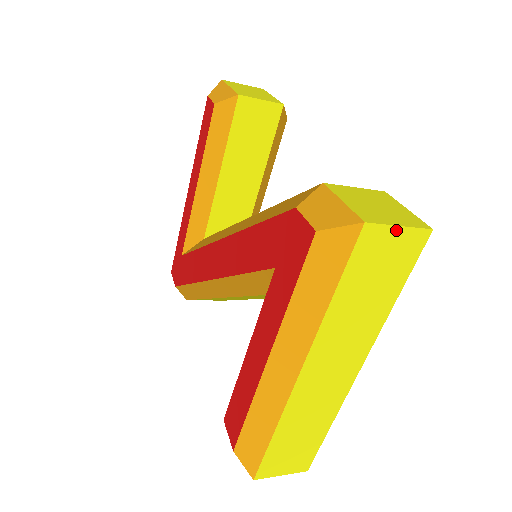
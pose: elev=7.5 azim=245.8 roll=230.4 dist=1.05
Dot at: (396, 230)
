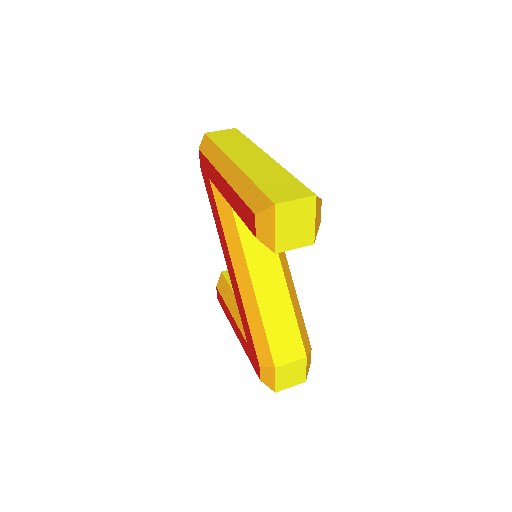
Dot at: (289, 386)
